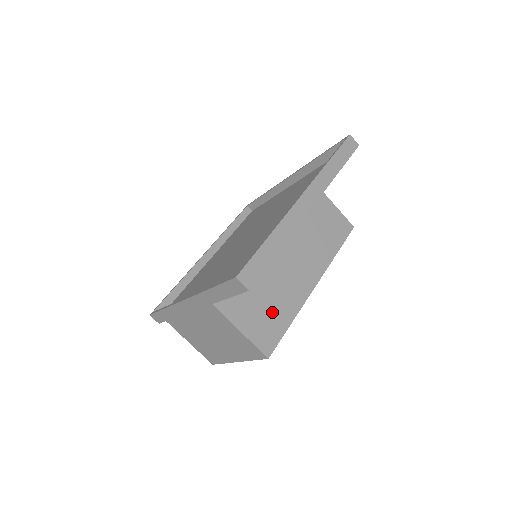
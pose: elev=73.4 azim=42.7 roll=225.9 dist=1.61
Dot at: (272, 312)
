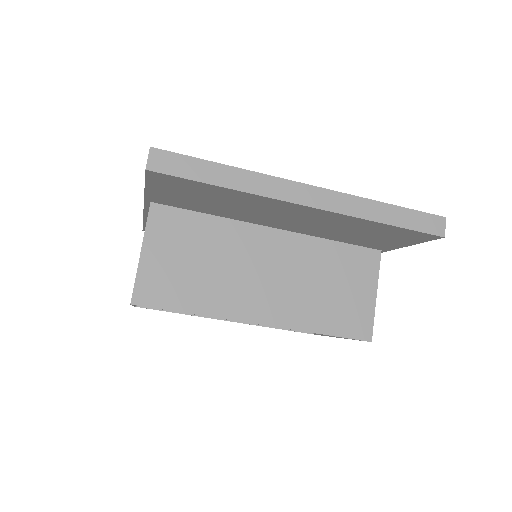
Dot at: (188, 281)
